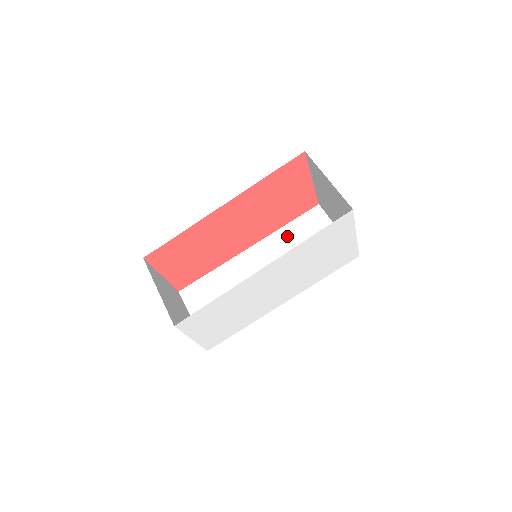
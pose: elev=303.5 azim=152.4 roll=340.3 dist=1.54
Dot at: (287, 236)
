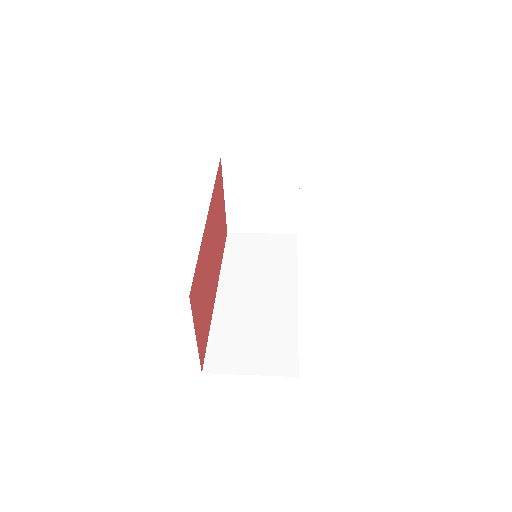
Dot at: (235, 262)
